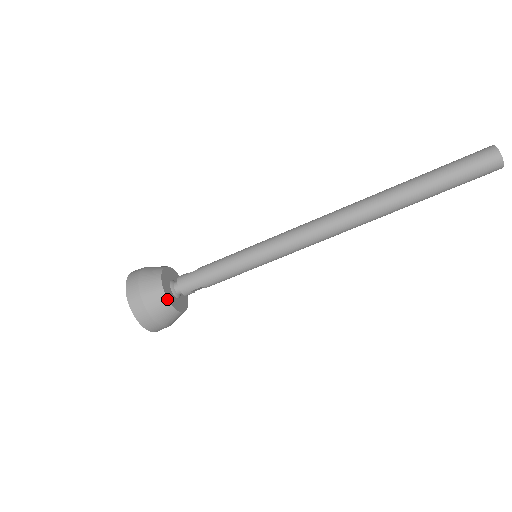
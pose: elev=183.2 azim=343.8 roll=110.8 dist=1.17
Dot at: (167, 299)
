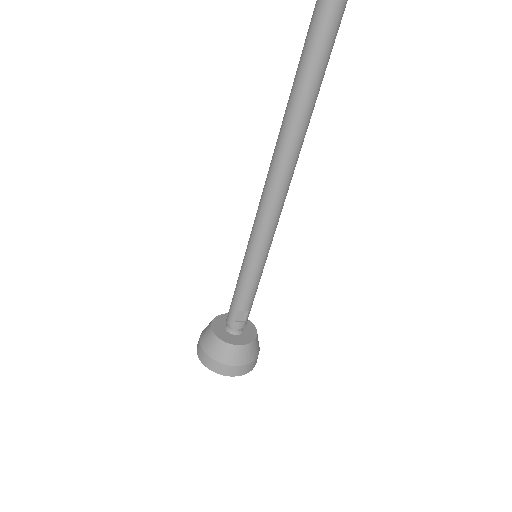
Dot at: (214, 335)
